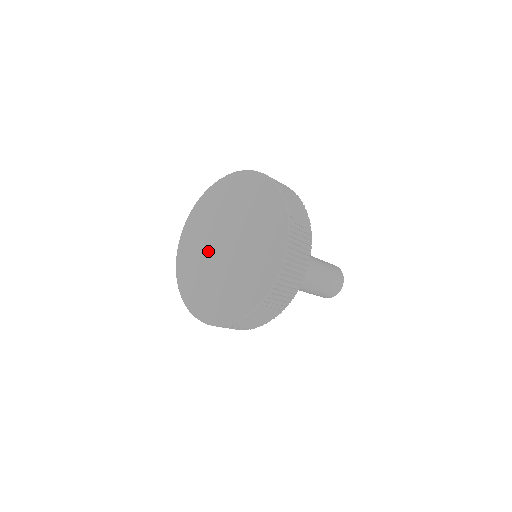
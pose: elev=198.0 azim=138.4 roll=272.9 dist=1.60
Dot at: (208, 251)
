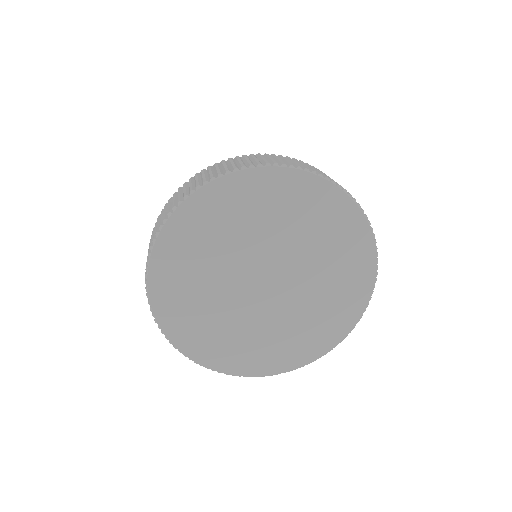
Dot at: (234, 267)
